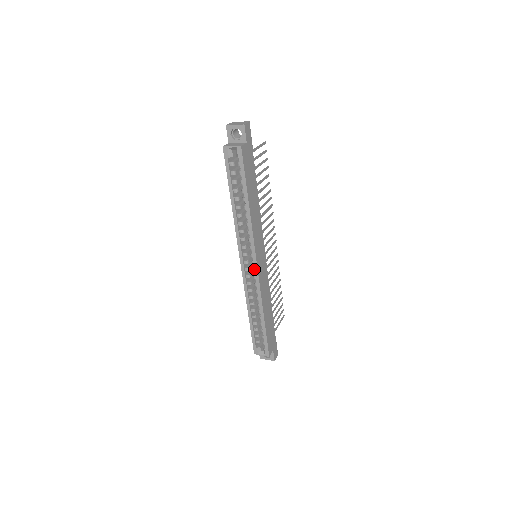
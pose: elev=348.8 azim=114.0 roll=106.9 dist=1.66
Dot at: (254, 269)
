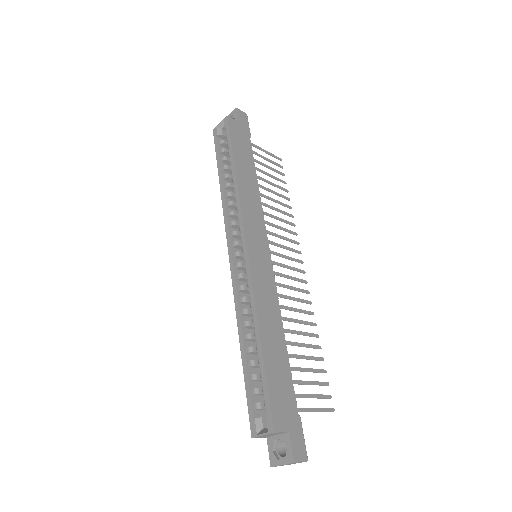
Dot at: (245, 259)
